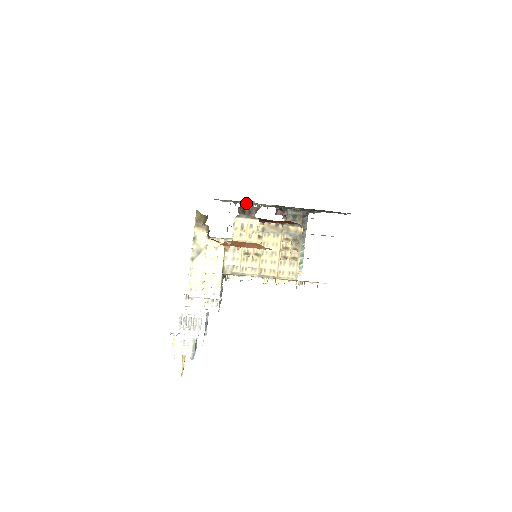
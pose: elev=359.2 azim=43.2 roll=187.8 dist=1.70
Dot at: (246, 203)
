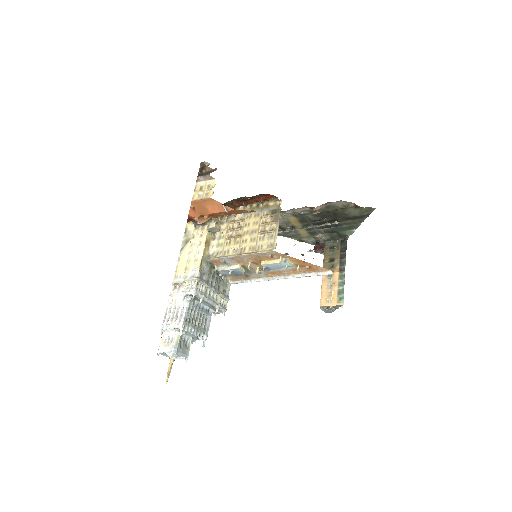
Dot at: (206, 169)
